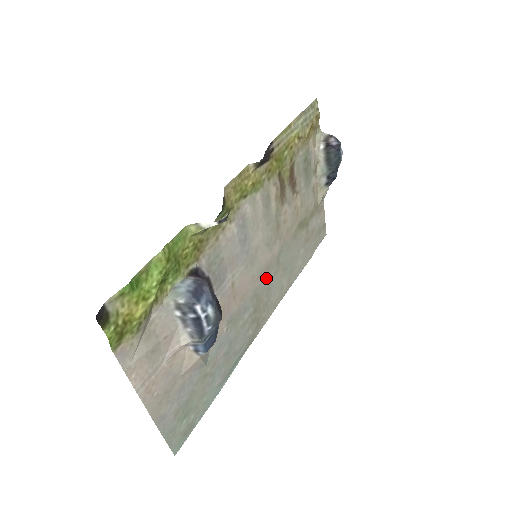
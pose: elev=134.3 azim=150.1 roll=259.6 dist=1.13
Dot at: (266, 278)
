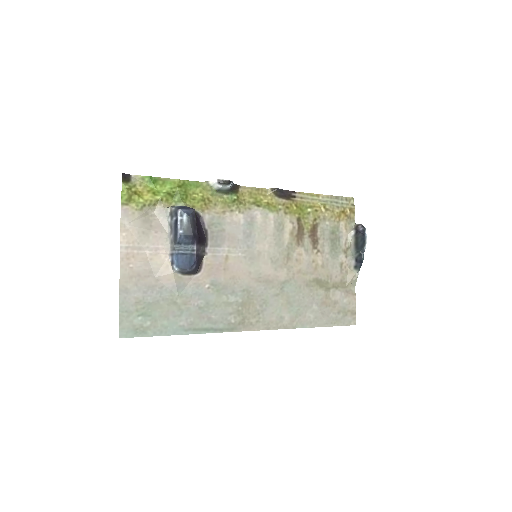
Dot at: (264, 289)
